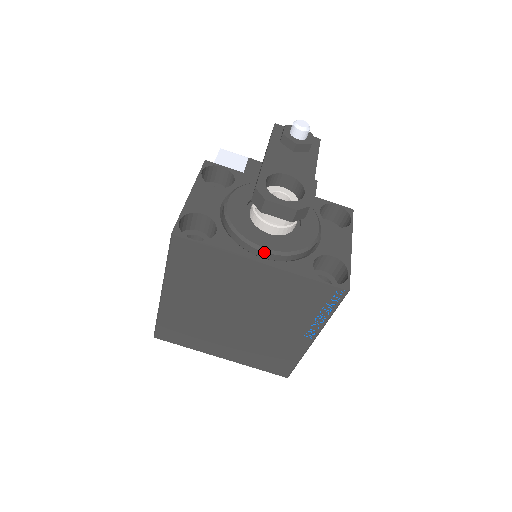
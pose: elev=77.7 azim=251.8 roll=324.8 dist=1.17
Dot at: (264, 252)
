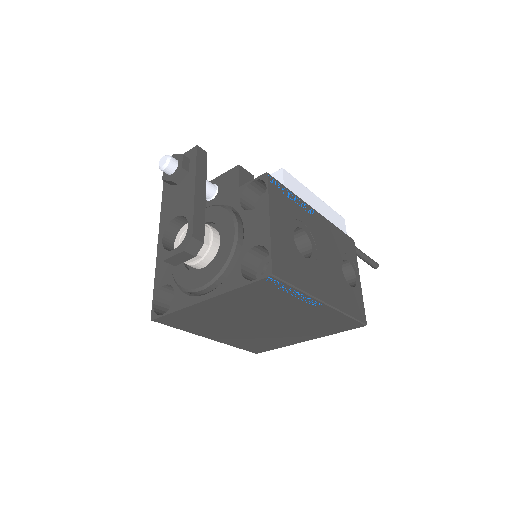
Dot at: (201, 291)
